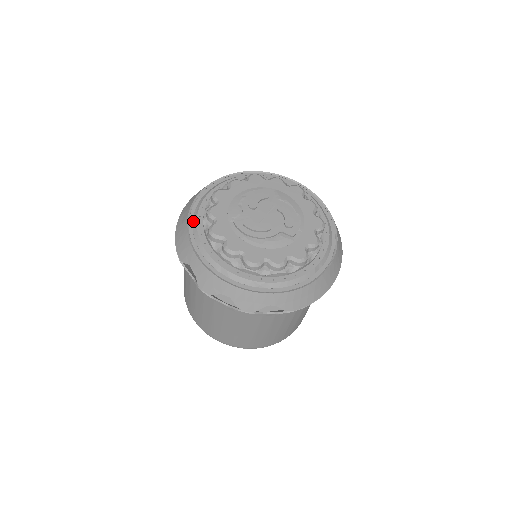
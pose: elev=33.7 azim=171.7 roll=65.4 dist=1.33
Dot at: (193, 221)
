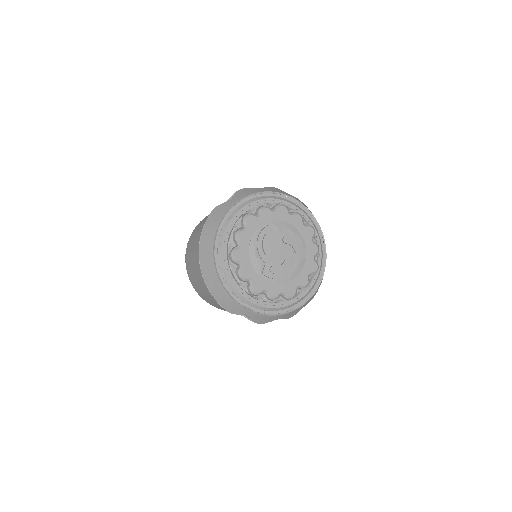
Dot at: (228, 285)
